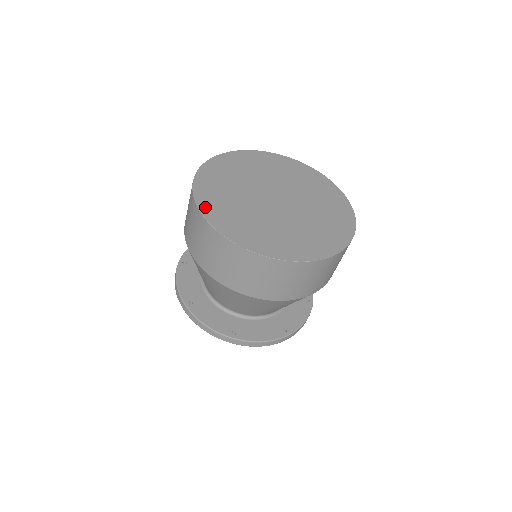
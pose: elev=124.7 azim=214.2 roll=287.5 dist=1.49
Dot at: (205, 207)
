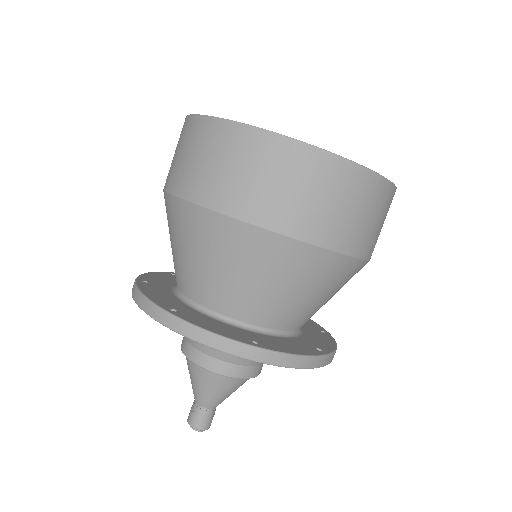
Dot at: occluded
